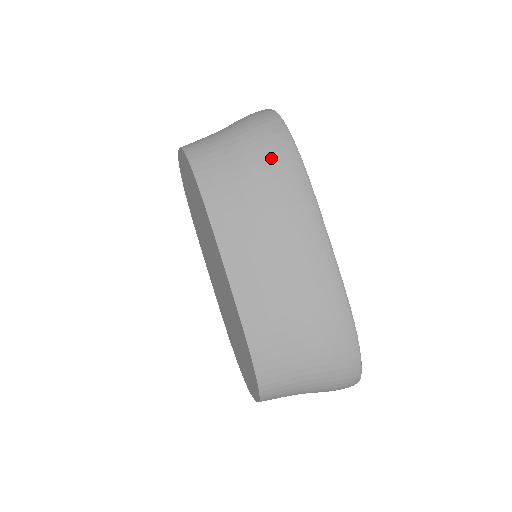
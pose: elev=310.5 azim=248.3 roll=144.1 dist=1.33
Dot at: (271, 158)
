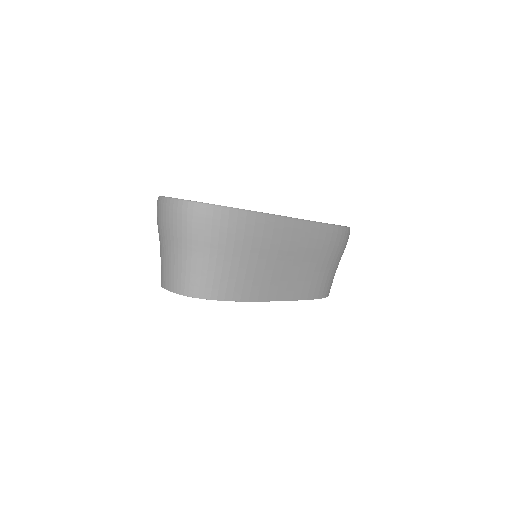
Dot at: (246, 237)
